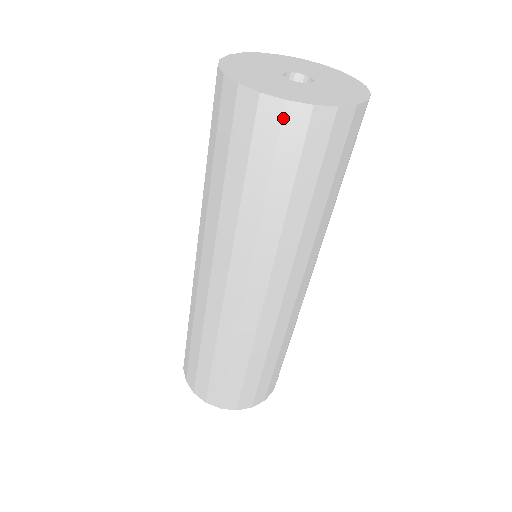
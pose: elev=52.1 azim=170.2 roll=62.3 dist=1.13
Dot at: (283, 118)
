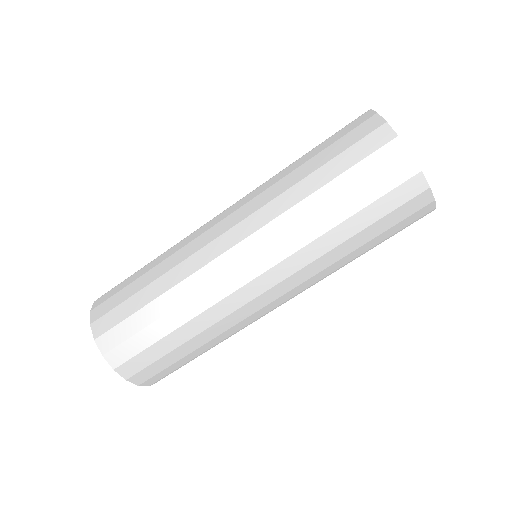
Dot at: (418, 195)
